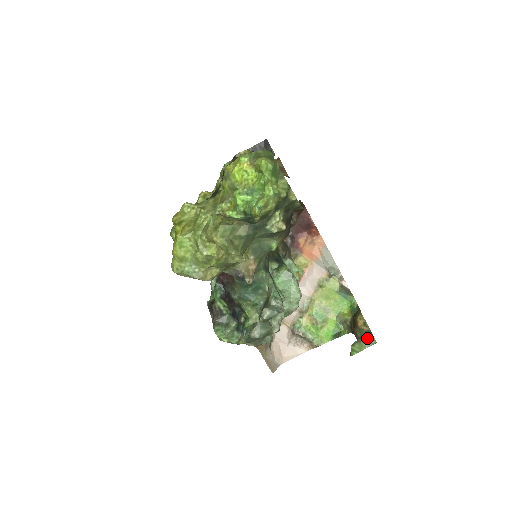
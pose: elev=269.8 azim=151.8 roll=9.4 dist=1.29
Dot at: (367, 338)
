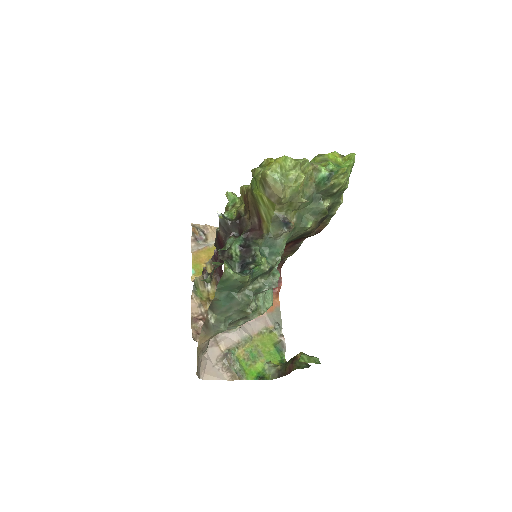
Dot at: (314, 357)
